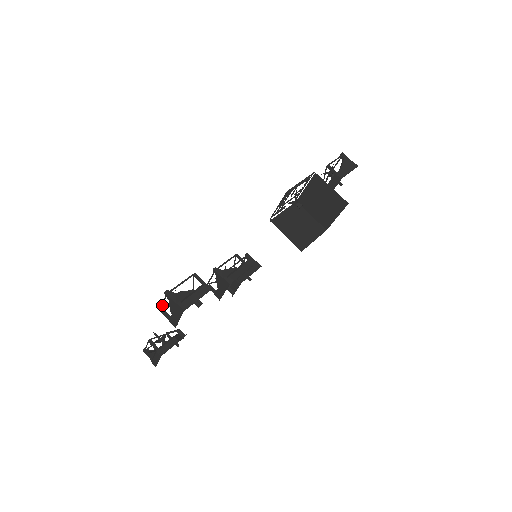
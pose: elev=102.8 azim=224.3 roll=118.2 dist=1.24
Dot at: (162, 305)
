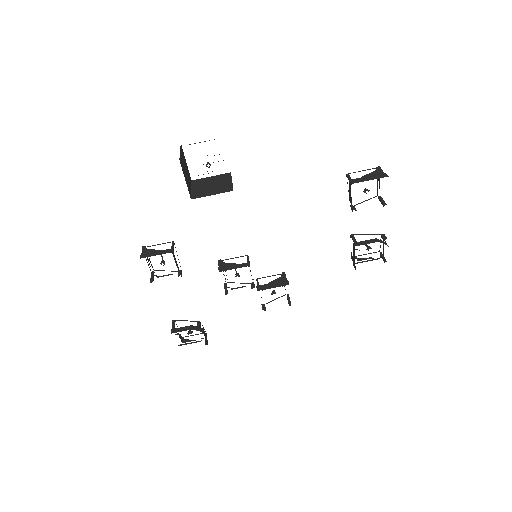
Dot at: occluded
